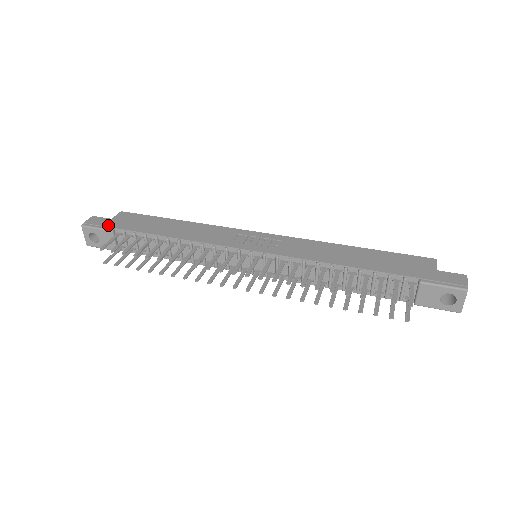
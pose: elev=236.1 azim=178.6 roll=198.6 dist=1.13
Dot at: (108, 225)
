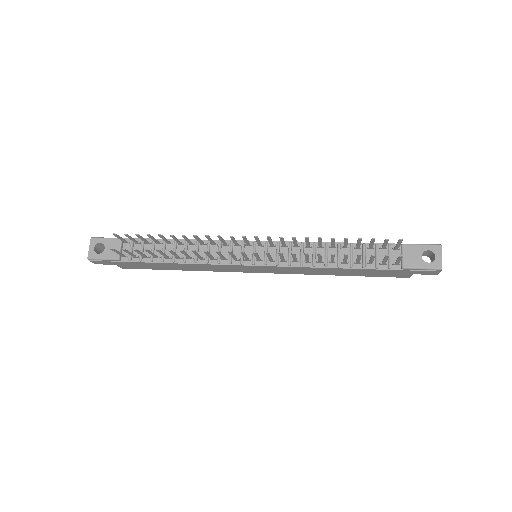
Dot at: occluded
